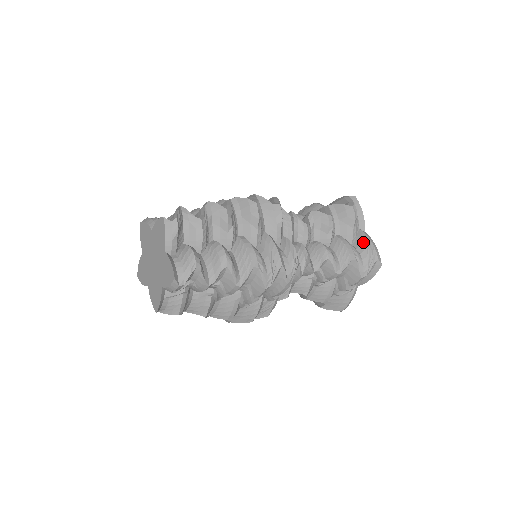
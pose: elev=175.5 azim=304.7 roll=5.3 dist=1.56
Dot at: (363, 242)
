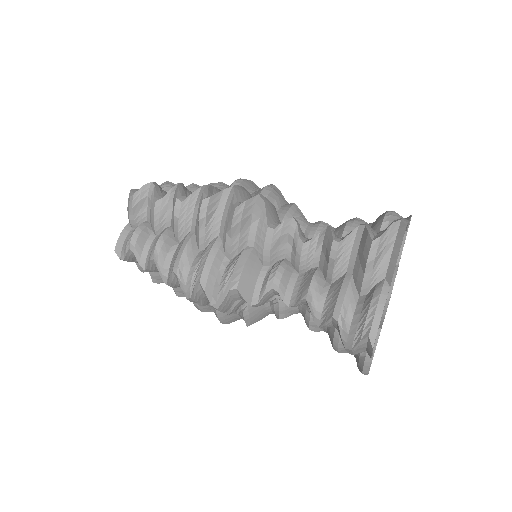
Dot at: (368, 301)
